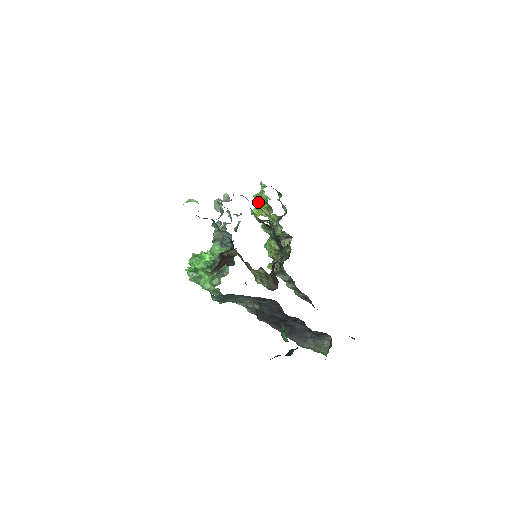
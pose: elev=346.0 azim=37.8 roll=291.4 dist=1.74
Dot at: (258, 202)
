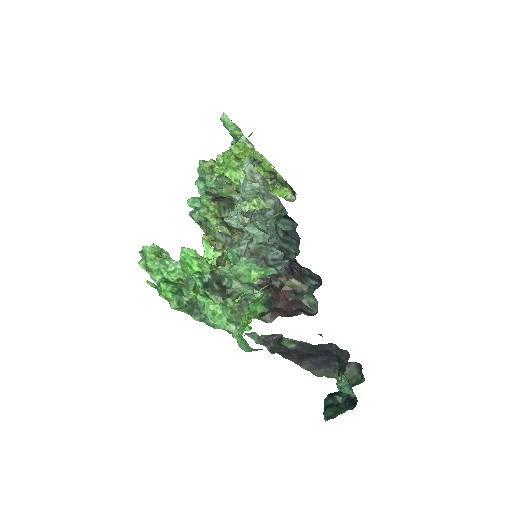
Dot at: (235, 157)
